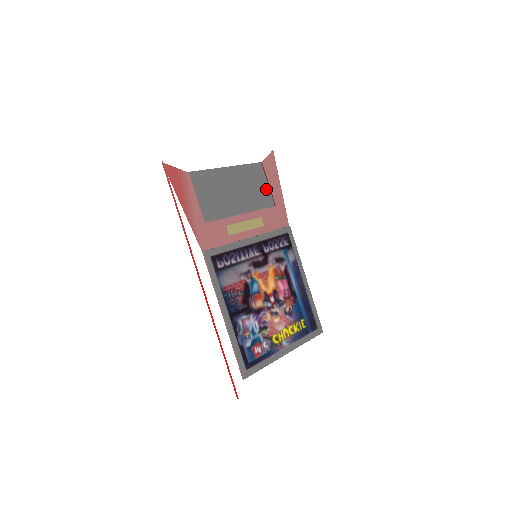
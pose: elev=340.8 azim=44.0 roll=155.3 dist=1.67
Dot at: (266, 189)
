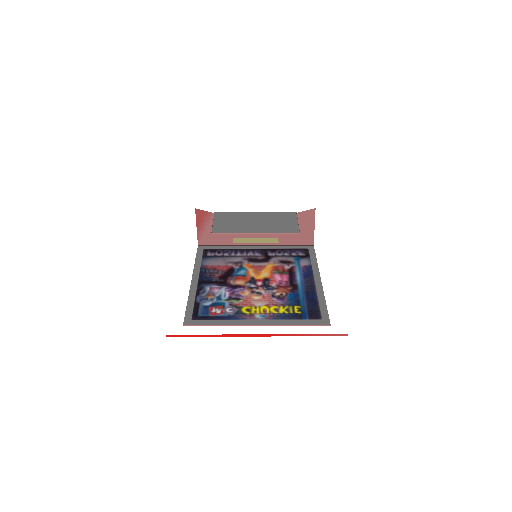
Dot at: (293, 224)
